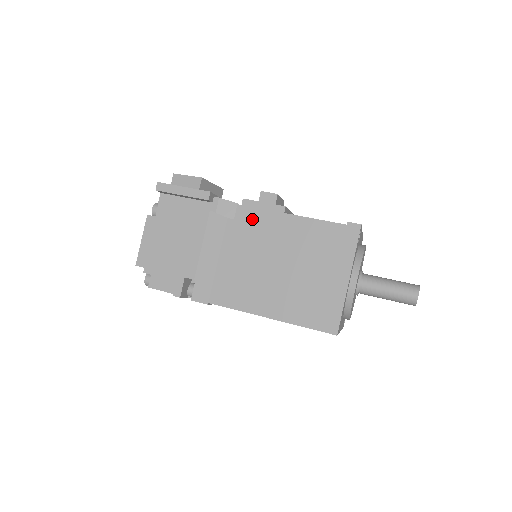
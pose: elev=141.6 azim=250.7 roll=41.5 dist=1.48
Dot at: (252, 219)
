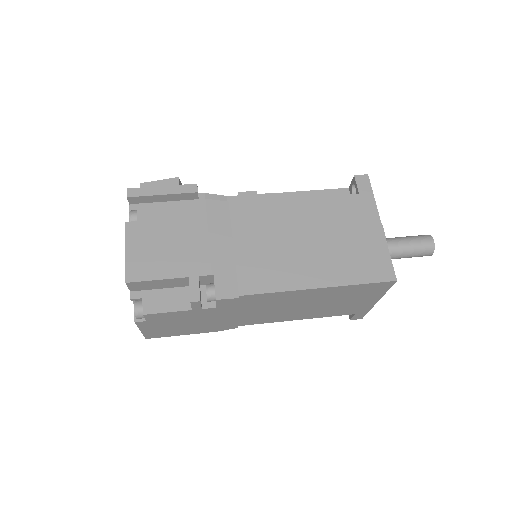
Dot at: occluded
